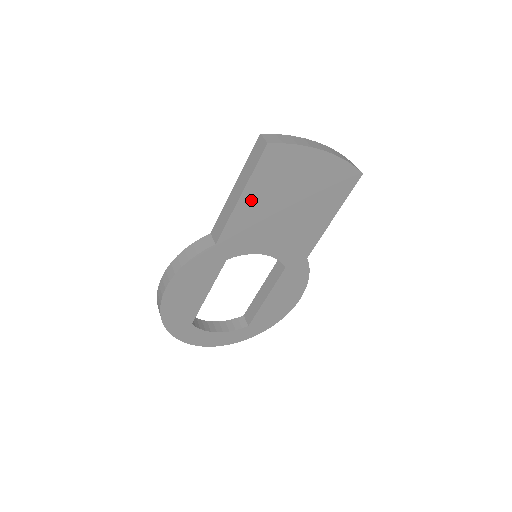
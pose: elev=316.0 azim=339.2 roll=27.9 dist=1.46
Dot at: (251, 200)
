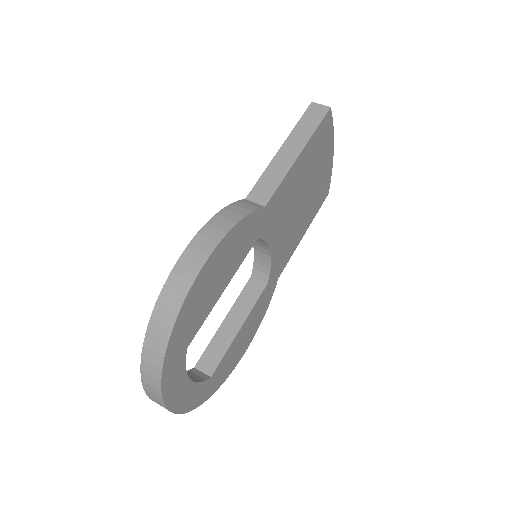
Dot at: (300, 165)
